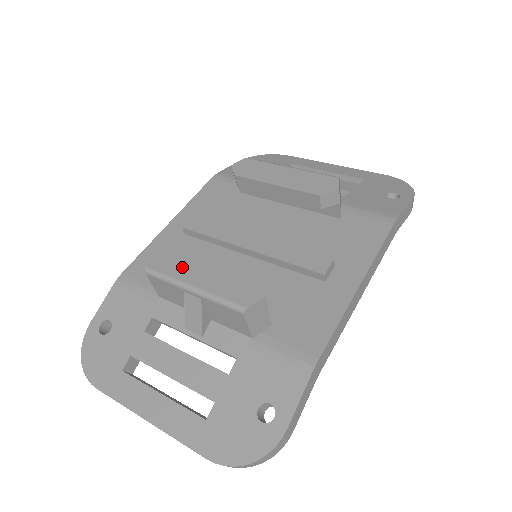
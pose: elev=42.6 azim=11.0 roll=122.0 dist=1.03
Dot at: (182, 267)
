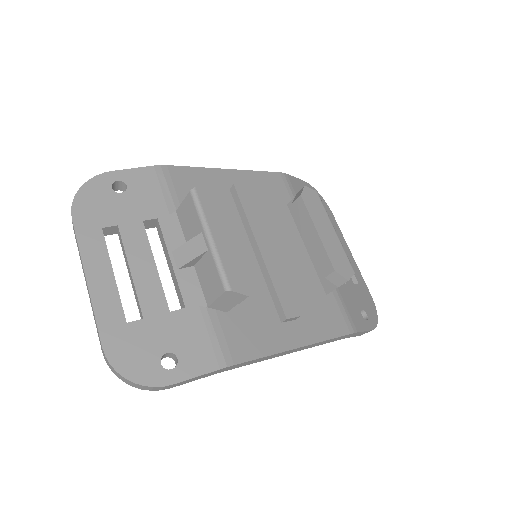
Dot at: (217, 216)
